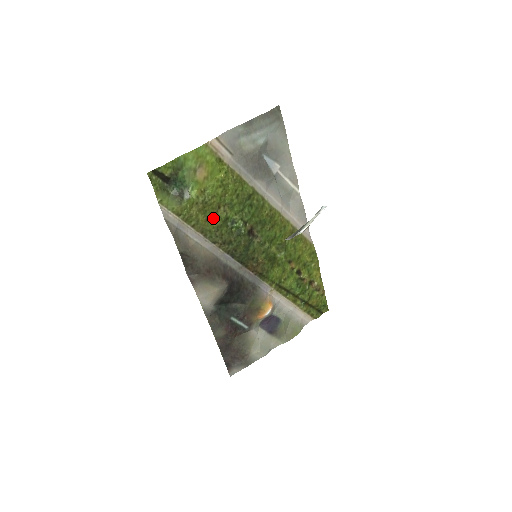
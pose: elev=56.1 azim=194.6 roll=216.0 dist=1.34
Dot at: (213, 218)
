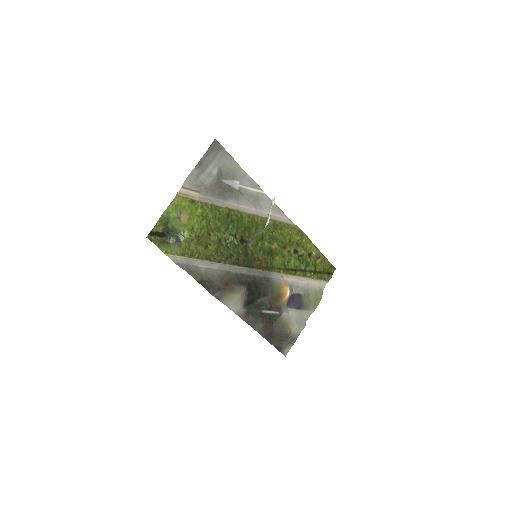
Dot at: (209, 245)
